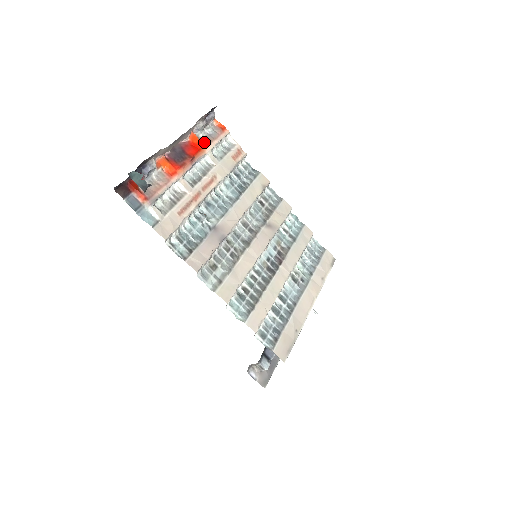
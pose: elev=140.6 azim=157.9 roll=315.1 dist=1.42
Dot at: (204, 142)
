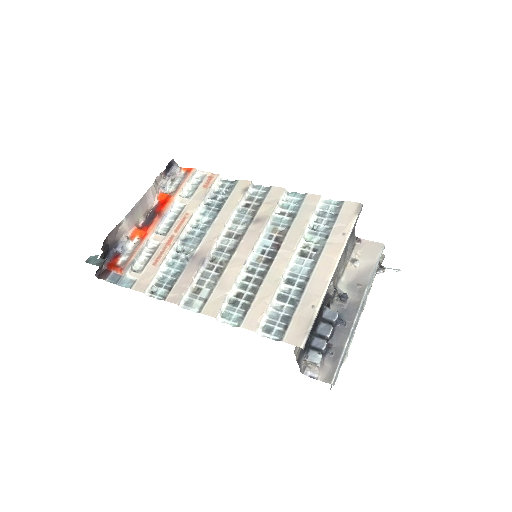
Dot at: (172, 193)
